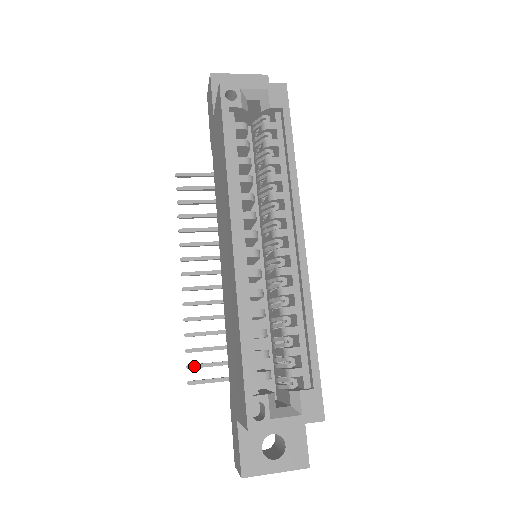
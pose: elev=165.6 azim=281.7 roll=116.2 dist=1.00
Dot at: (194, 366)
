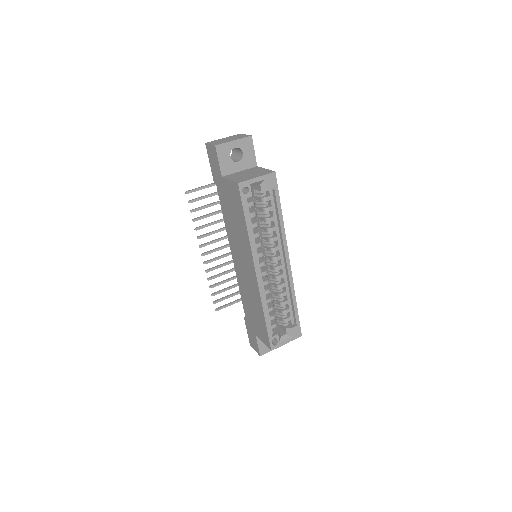
Dot at: (217, 302)
